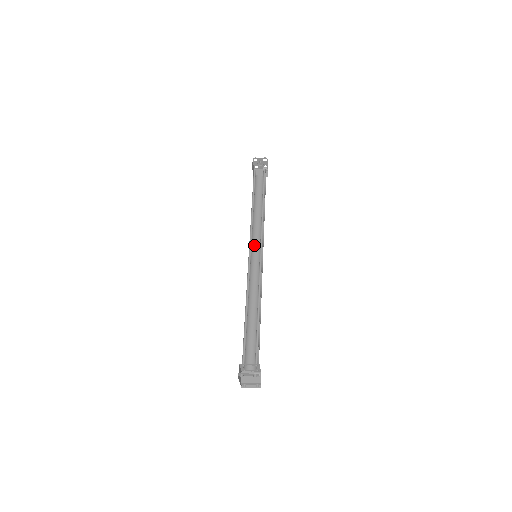
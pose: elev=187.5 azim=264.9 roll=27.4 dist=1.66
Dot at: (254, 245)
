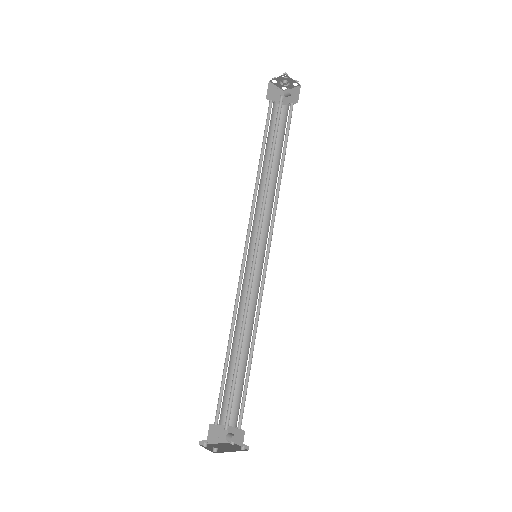
Dot at: (262, 234)
